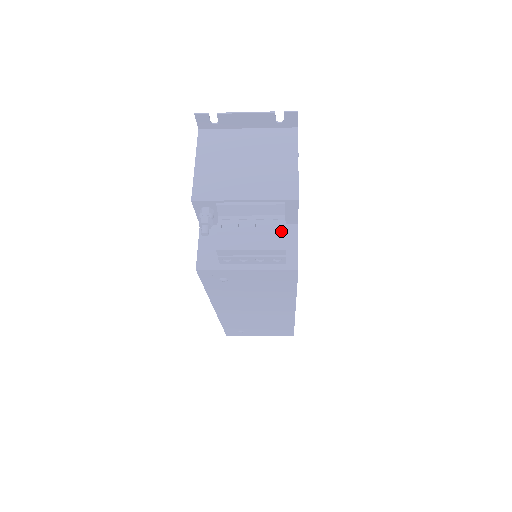
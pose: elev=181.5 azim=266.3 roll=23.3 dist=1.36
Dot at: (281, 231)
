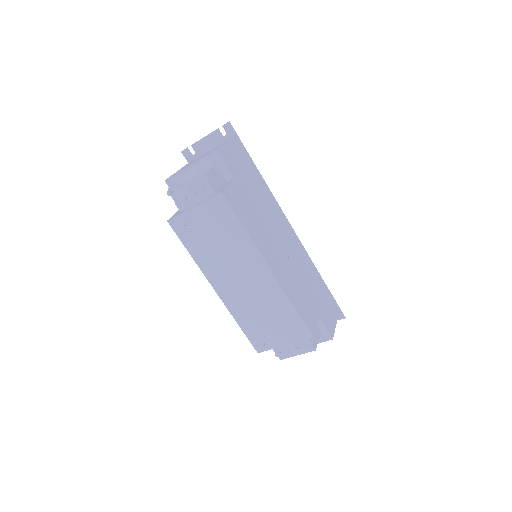
Dot at: (207, 171)
